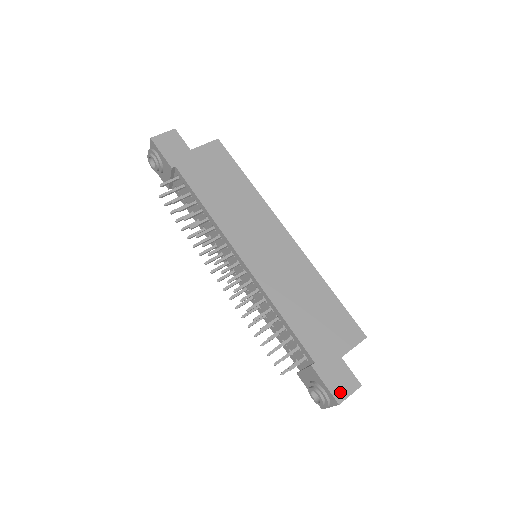
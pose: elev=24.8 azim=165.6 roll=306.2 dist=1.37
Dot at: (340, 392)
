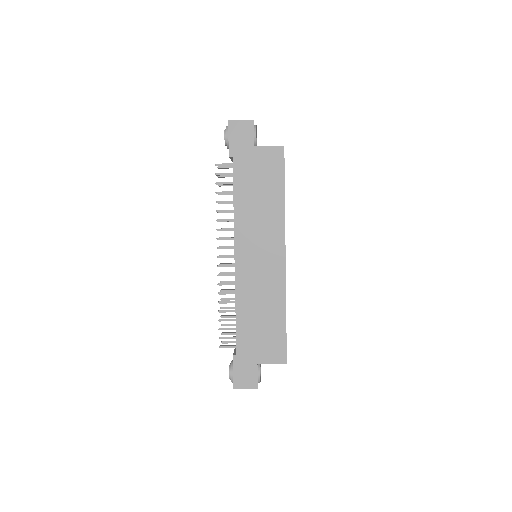
Dot at: (240, 383)
